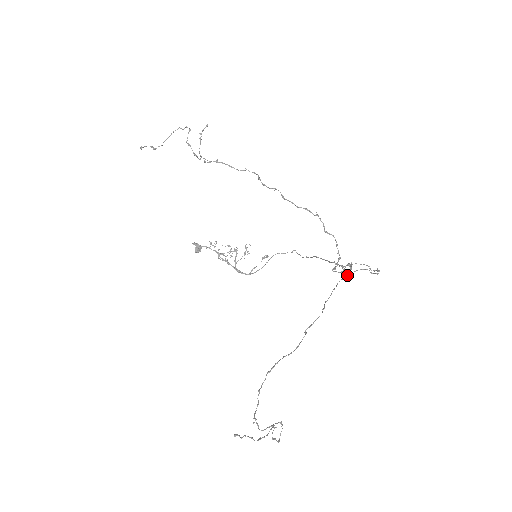
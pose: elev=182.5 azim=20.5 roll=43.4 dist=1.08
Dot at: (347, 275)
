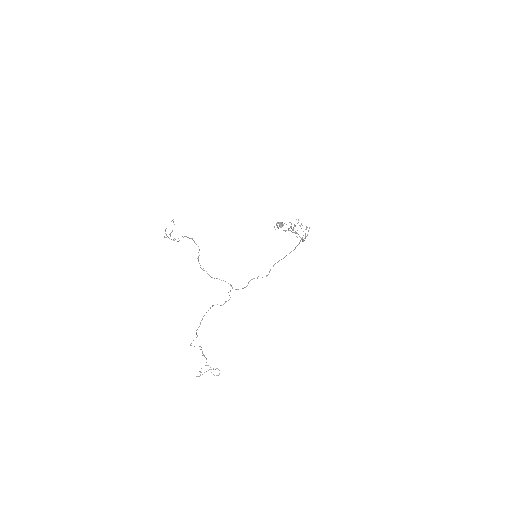
Dot at: occluded
